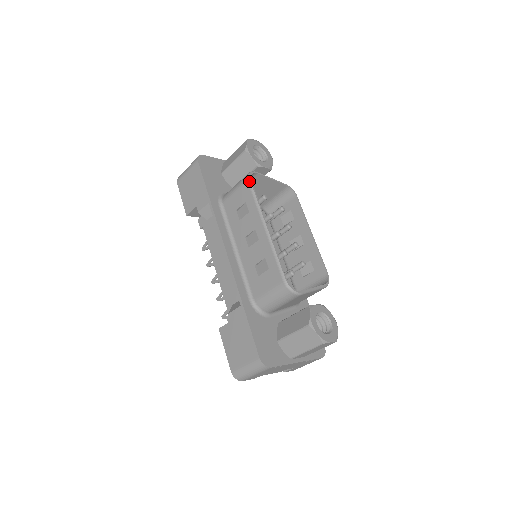
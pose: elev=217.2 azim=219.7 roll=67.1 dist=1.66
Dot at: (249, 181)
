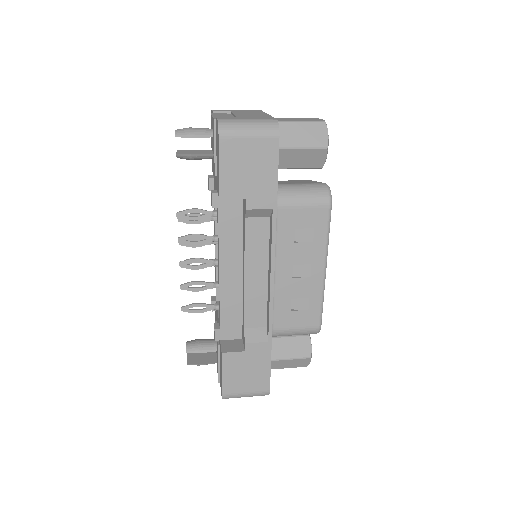
Dot at: (331, 207)
